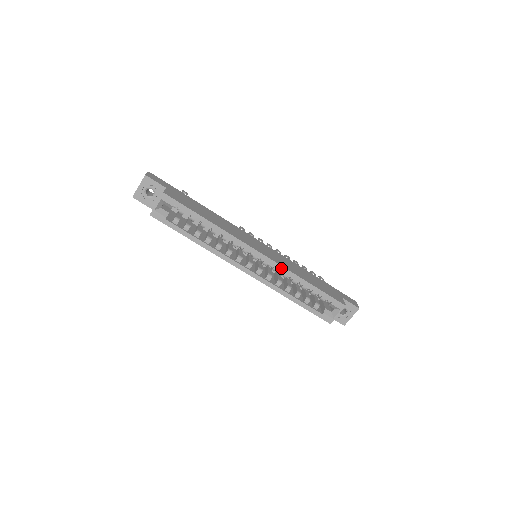
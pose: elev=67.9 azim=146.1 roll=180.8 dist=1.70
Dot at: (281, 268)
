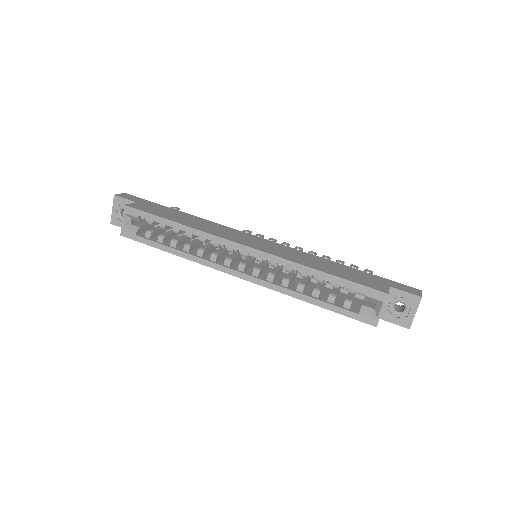
Dot at: (279, 260)
